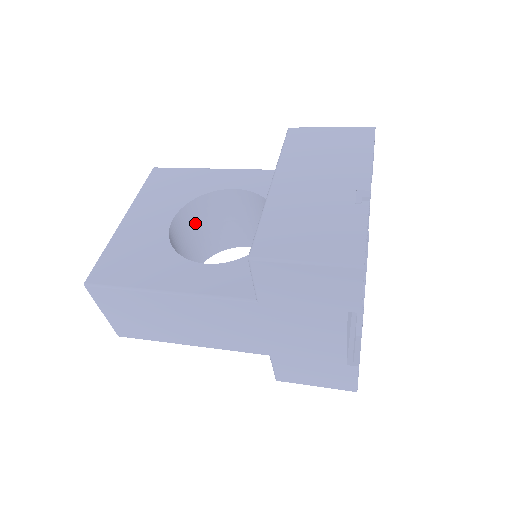
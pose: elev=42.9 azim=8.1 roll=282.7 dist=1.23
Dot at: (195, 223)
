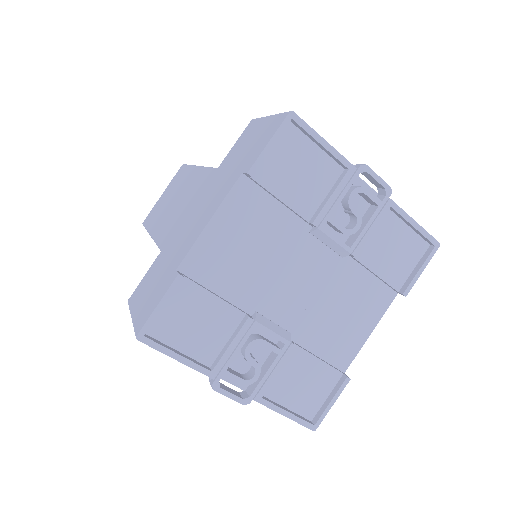
Dot at: occluded
